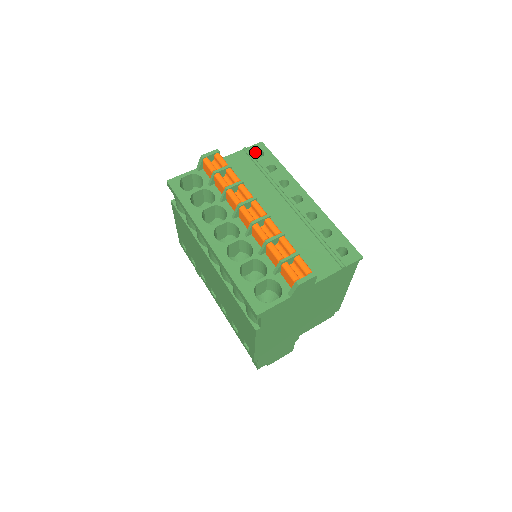
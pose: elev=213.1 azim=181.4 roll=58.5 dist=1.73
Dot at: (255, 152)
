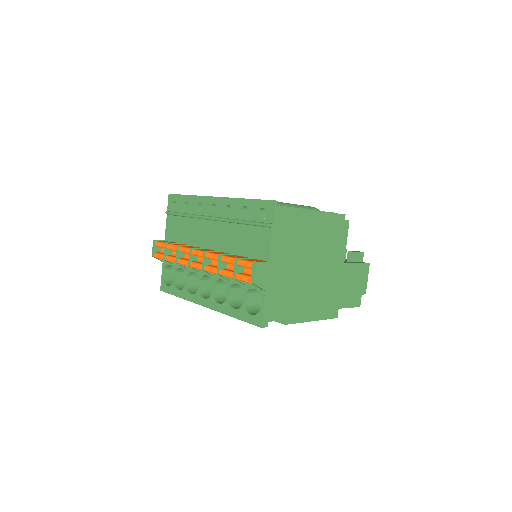
Dot at: (172, 207)
